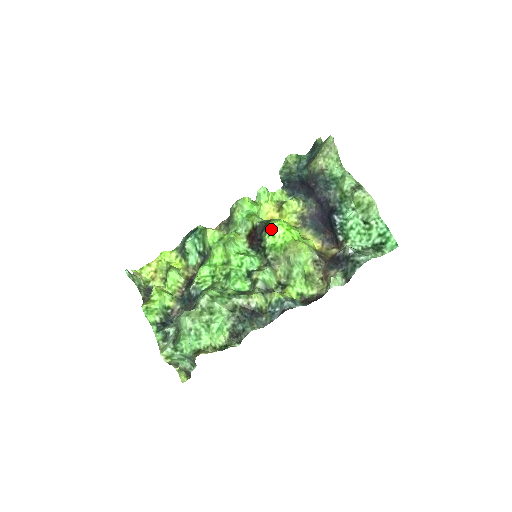
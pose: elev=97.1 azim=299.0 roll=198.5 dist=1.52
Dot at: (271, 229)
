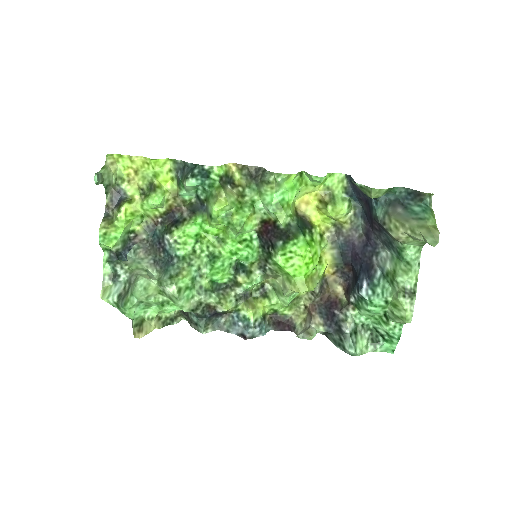
Dot at: (290, 252)
